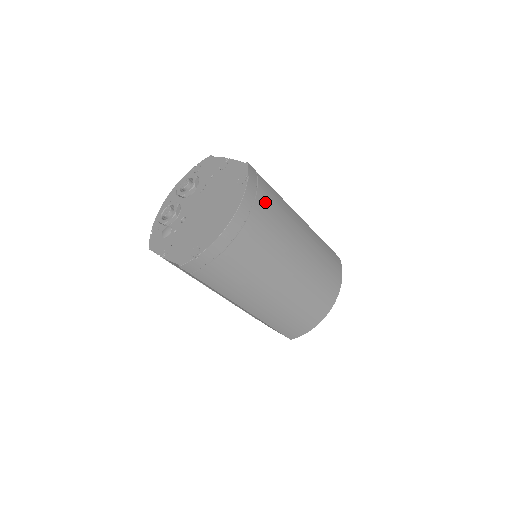
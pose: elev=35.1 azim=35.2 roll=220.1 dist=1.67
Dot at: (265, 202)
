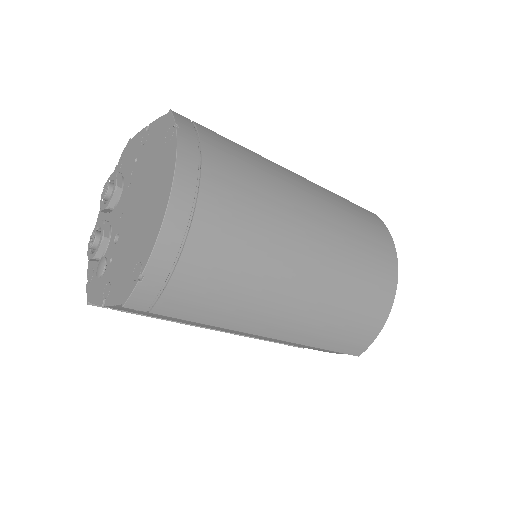
Dot at: (221, 156)
